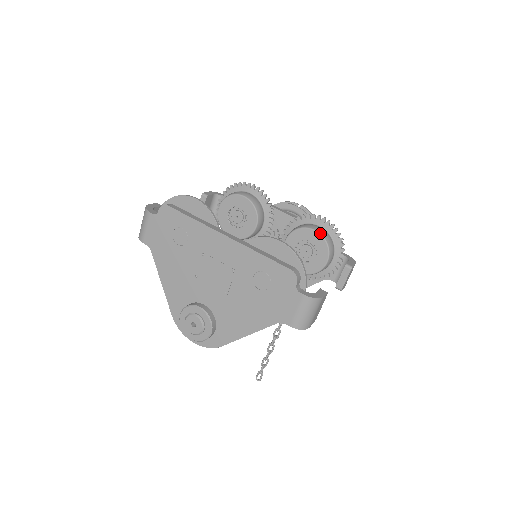
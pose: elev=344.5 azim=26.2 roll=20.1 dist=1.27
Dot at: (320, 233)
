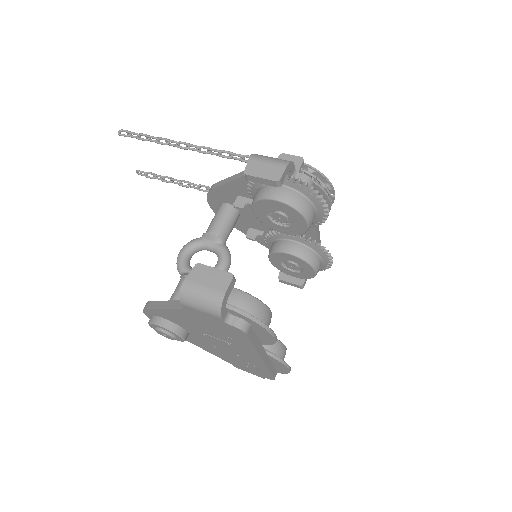
Dot at: occluded
